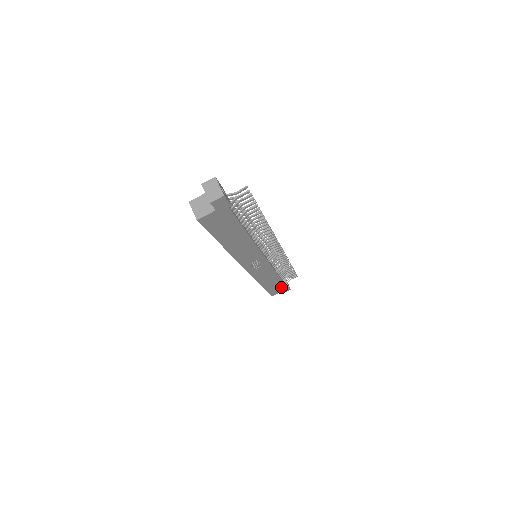
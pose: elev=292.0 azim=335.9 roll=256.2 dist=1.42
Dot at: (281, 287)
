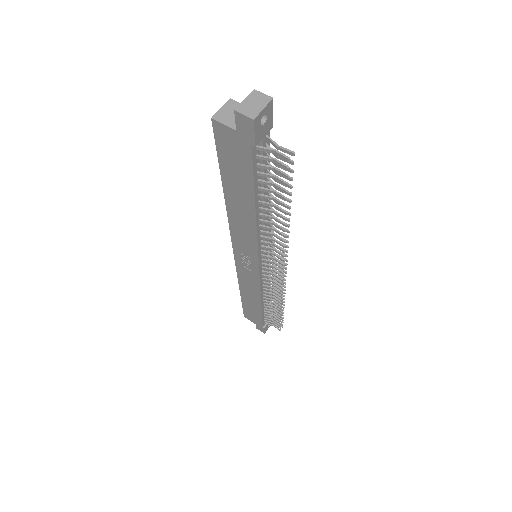
Dot at: (258, 319)
